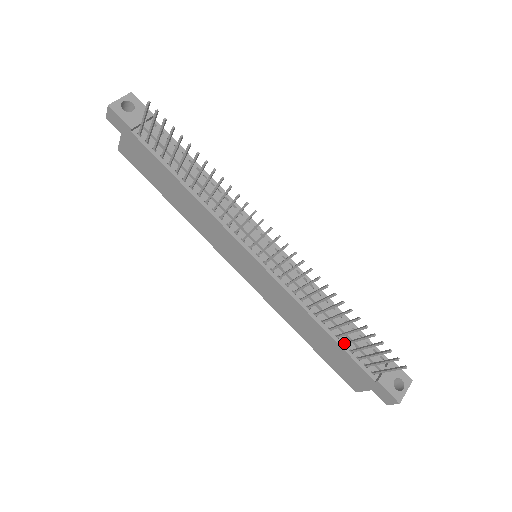
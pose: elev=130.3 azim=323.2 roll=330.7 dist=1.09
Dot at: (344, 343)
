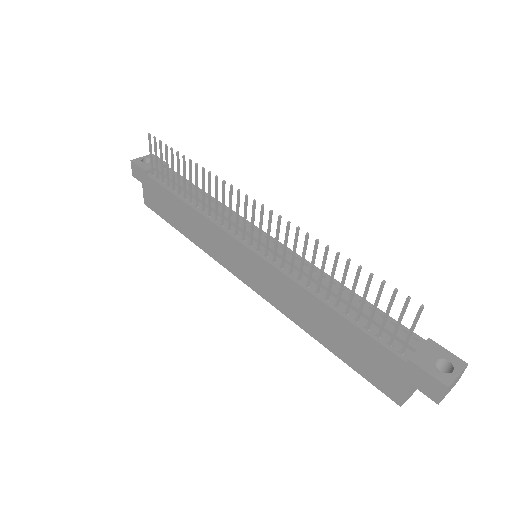
Dot at: (355, 318)
